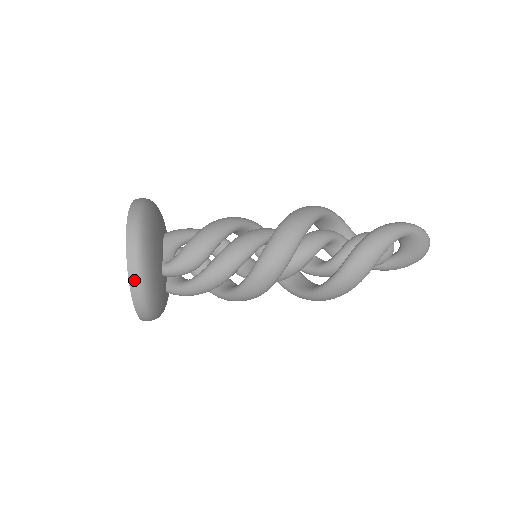
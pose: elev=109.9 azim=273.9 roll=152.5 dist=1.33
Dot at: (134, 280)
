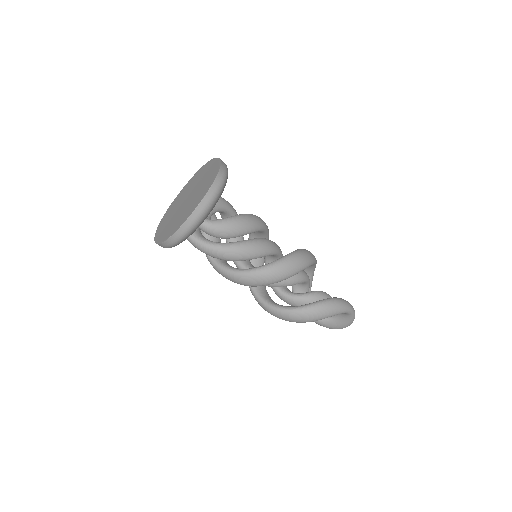
Dot at: (191, 221)
